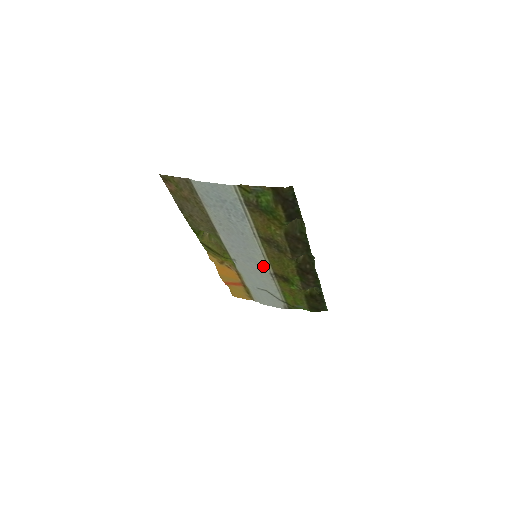
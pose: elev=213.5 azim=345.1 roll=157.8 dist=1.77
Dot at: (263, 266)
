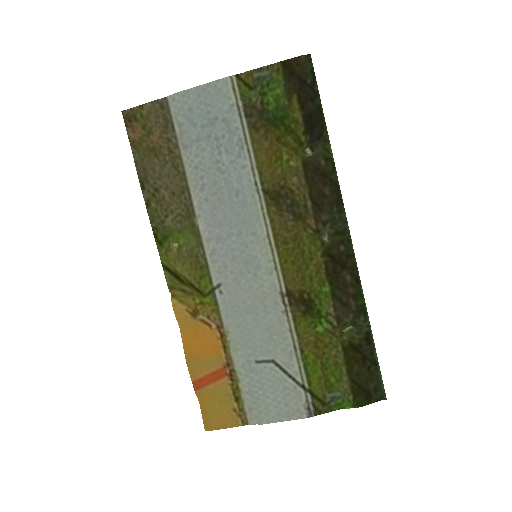
Dot at: (268, 274)
